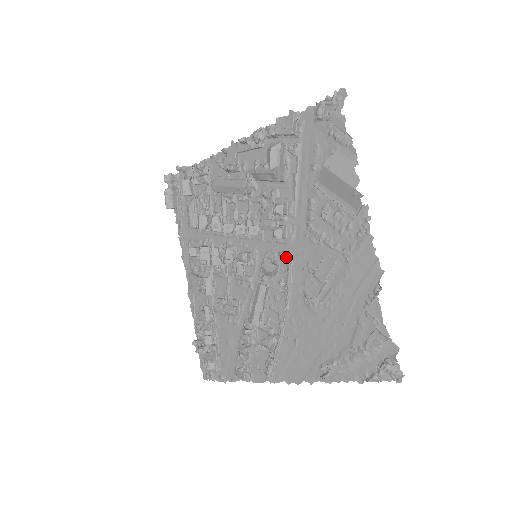
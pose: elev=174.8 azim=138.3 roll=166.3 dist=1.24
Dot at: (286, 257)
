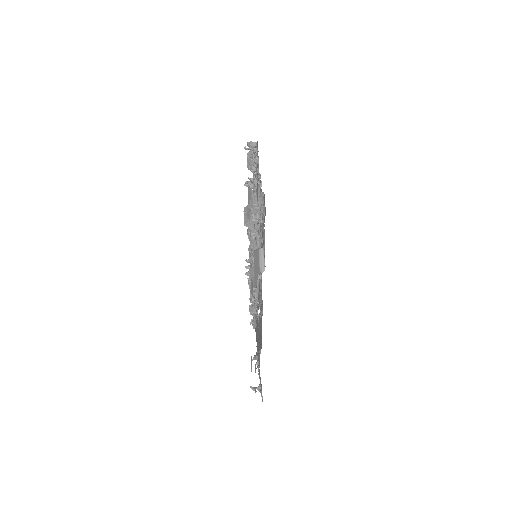
Dot at: occluded
